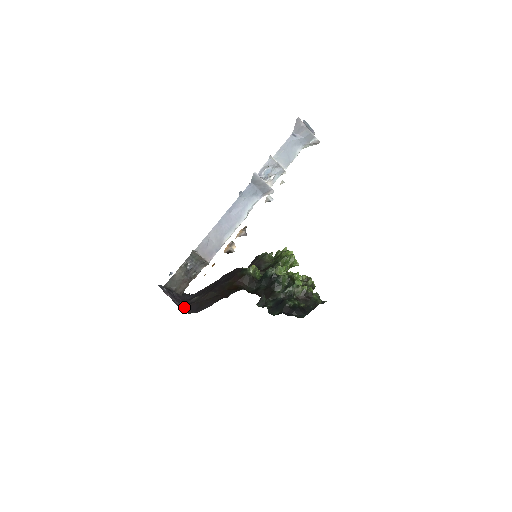
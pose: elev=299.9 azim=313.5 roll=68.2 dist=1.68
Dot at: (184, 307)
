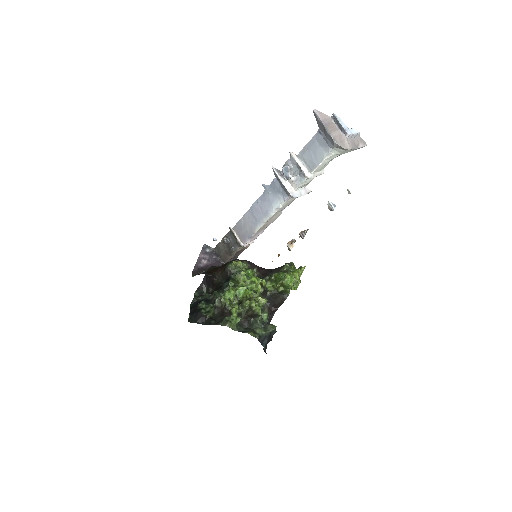
Dot at: (200, 269)
